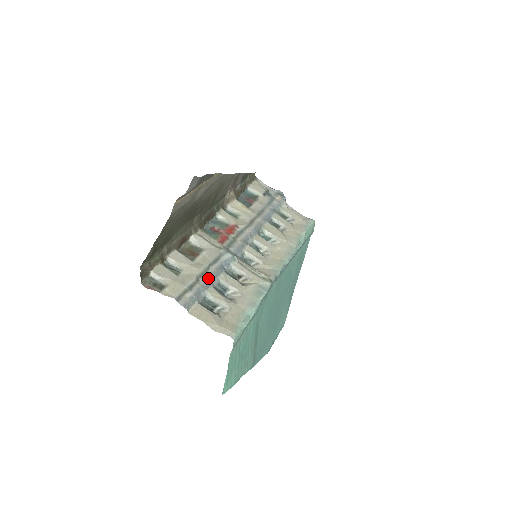
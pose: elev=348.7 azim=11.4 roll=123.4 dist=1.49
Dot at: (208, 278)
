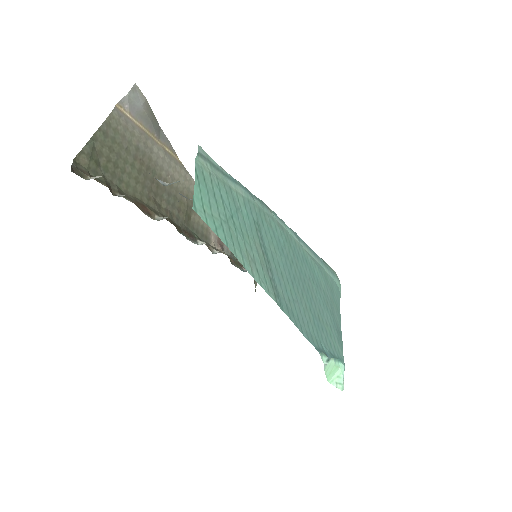
Dot at: occluded
